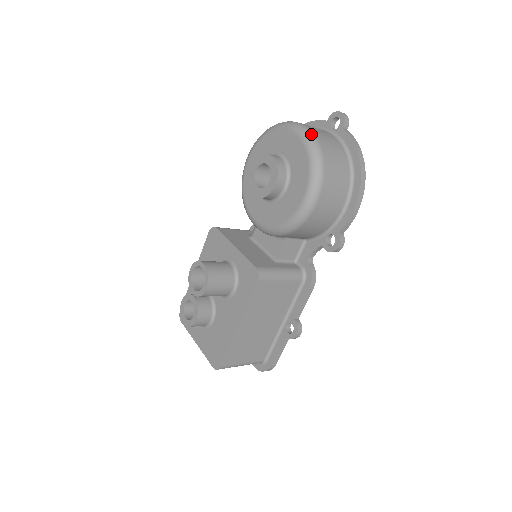
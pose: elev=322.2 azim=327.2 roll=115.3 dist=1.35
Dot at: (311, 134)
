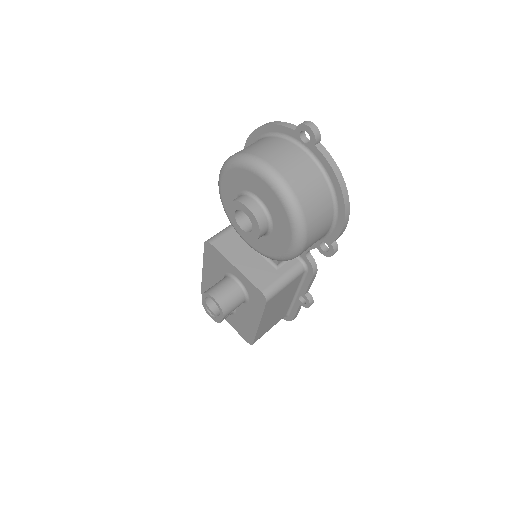
Dot at: (283, 184)
